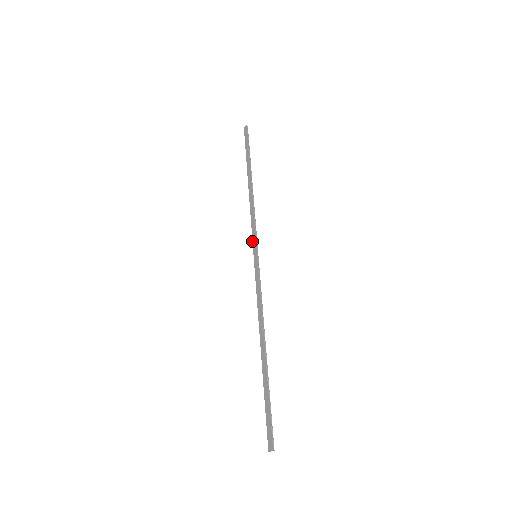
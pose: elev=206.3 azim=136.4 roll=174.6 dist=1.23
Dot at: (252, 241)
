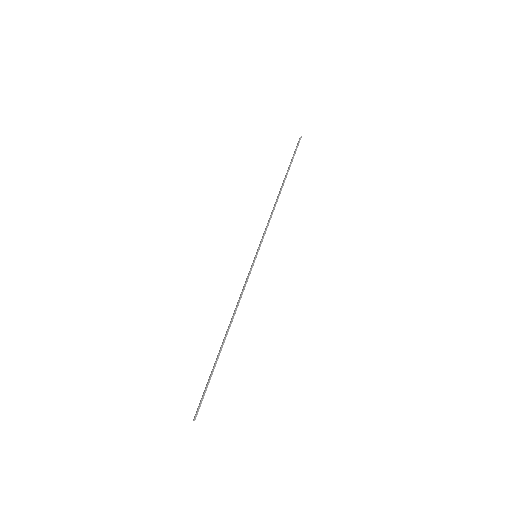
Dot at: (260, 243)
